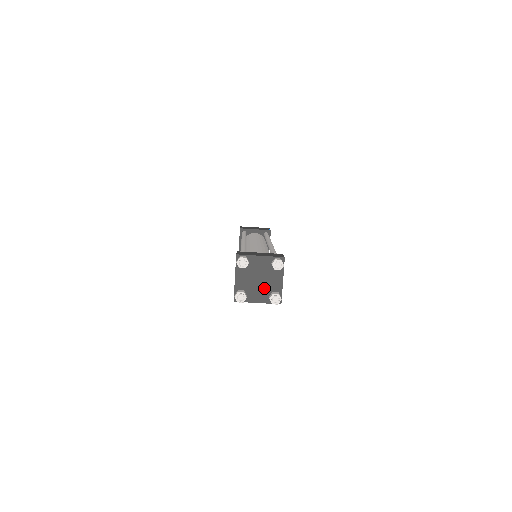
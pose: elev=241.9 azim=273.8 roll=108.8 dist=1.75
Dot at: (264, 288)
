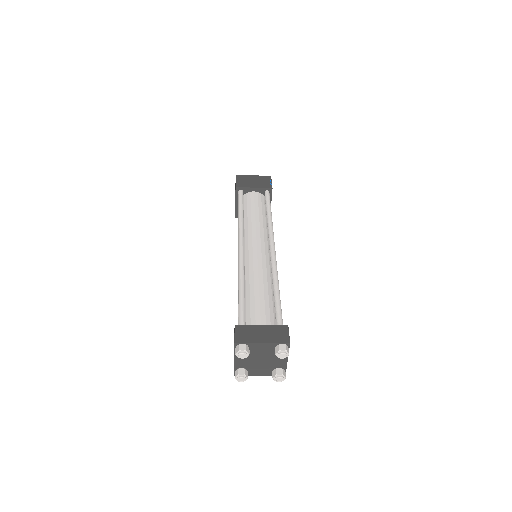
Dot at: (267, 366)
